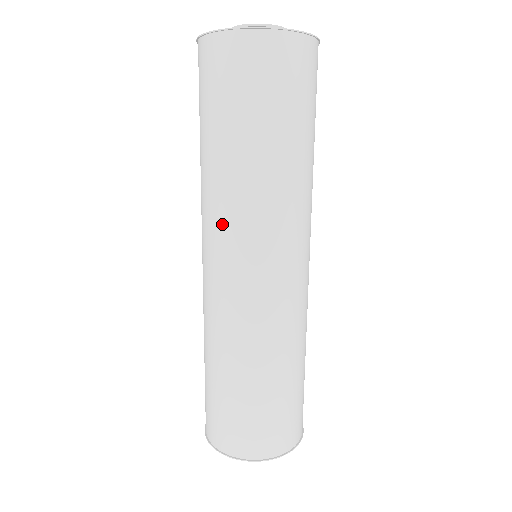
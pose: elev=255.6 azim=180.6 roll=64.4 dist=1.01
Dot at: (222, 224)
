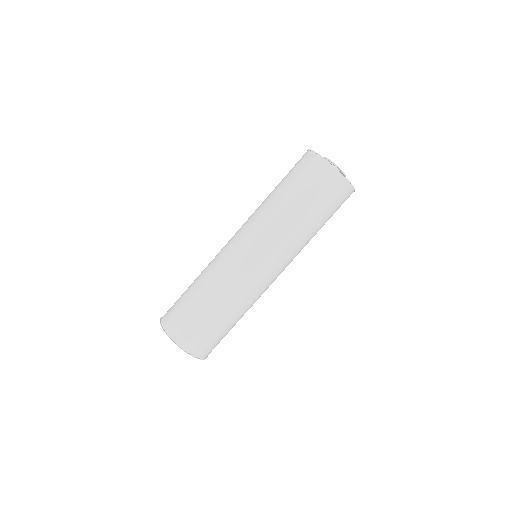
Dot at: (270, 240)
